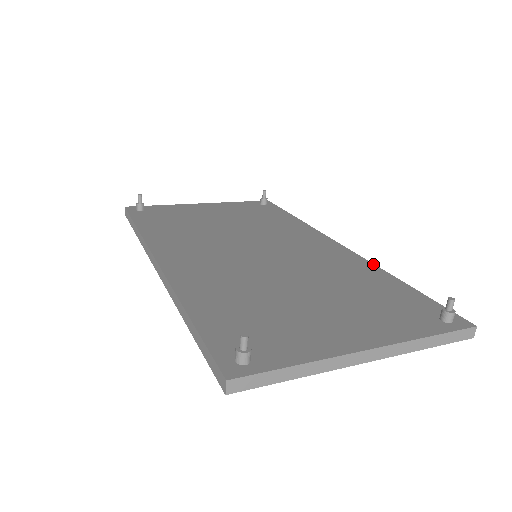
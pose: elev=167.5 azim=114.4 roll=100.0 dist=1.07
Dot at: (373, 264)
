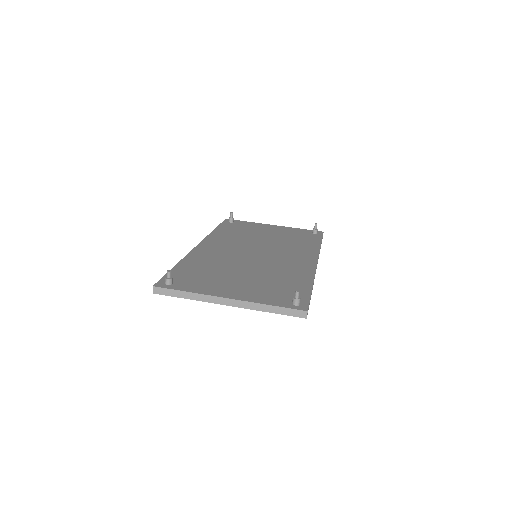
Dot at: (314, 275)
